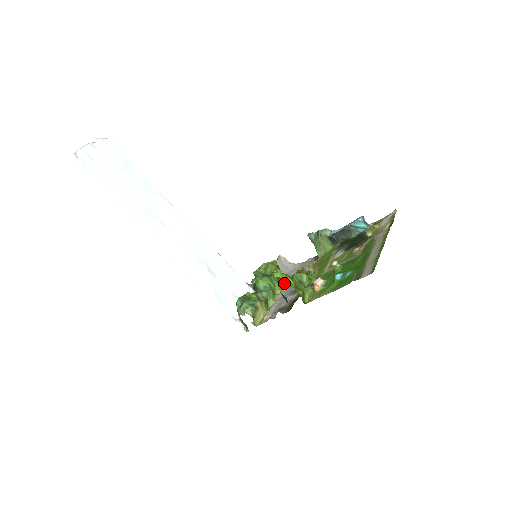
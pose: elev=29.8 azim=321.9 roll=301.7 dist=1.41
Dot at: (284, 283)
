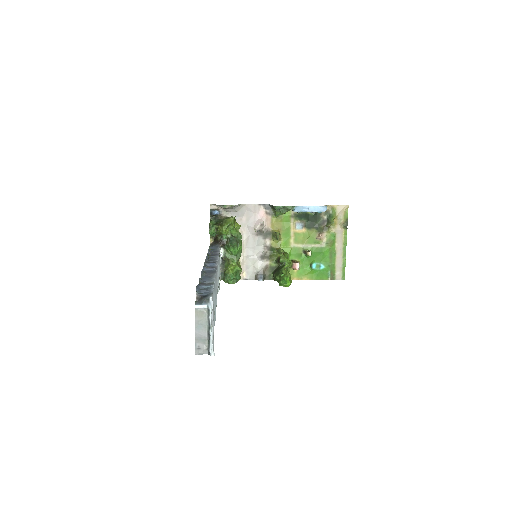
Dot at: occluded
